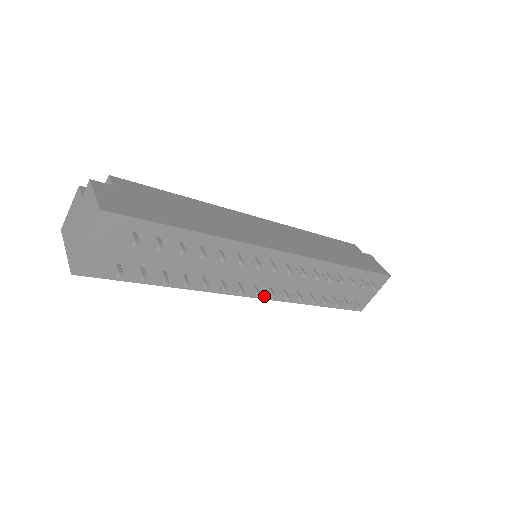
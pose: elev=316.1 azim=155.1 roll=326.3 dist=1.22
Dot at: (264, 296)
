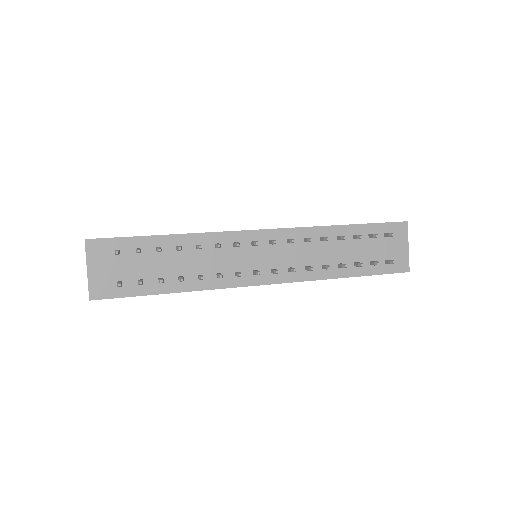
Dot at: (275, 281)
